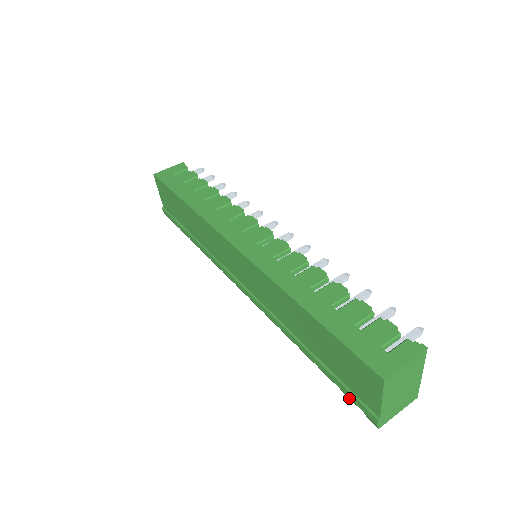
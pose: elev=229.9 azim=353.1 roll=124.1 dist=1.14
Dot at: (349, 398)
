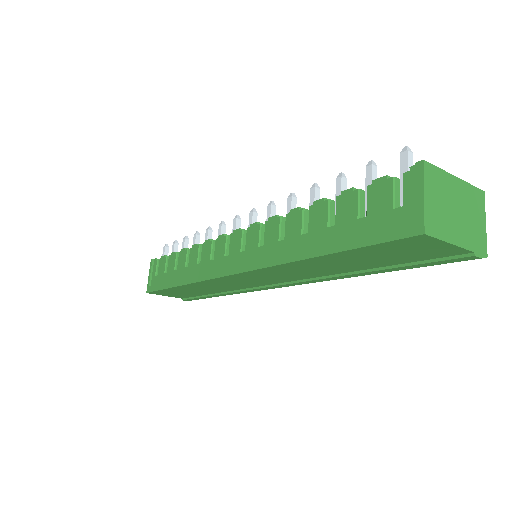
Dot at: occluded
